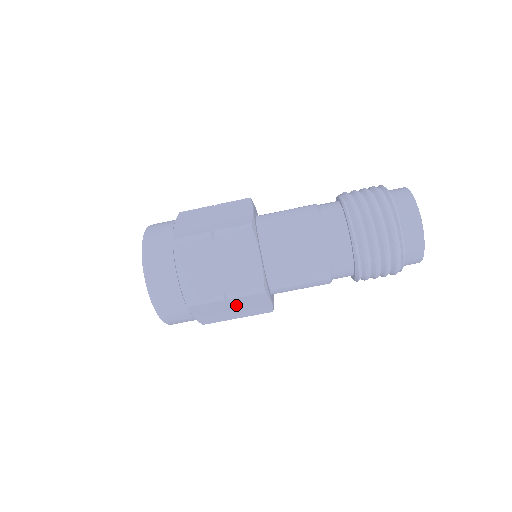
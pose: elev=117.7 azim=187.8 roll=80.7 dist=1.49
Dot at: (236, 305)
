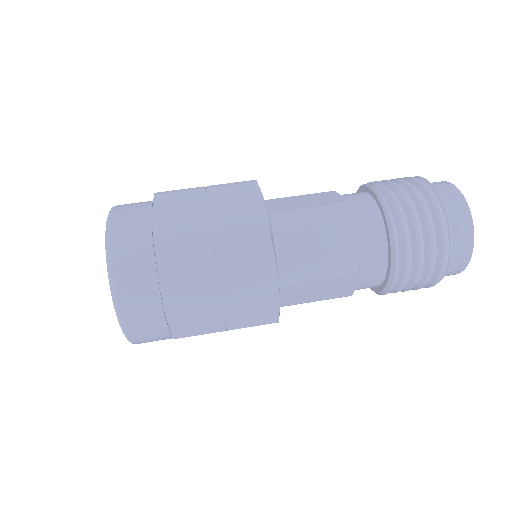
Dot at: (228, 278)
